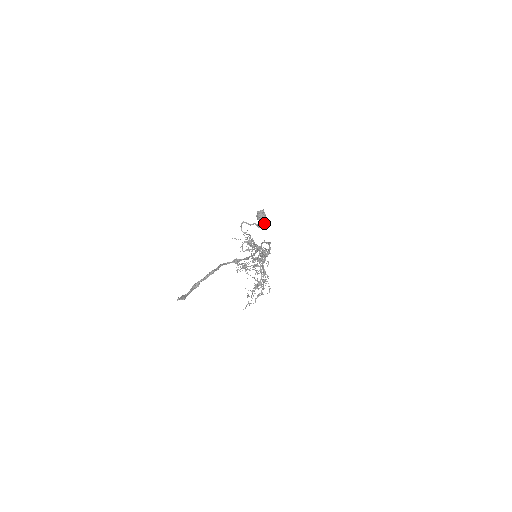
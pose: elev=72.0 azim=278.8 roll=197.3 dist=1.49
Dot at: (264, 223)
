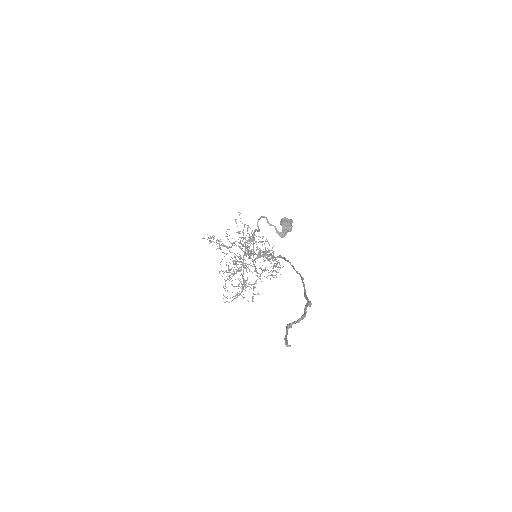
Dot at: (285, 233)
